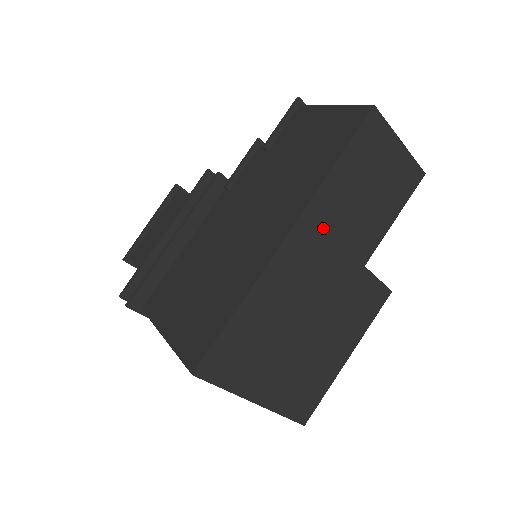
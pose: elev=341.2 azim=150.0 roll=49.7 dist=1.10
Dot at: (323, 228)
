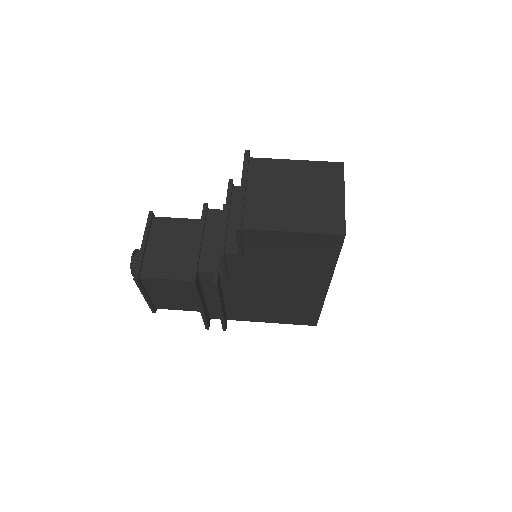
Dot at: occluded
